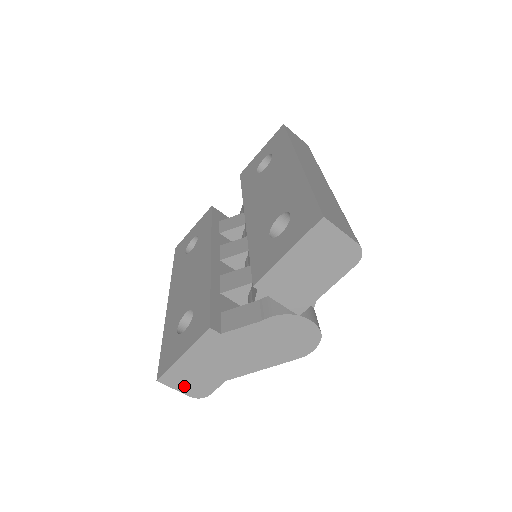
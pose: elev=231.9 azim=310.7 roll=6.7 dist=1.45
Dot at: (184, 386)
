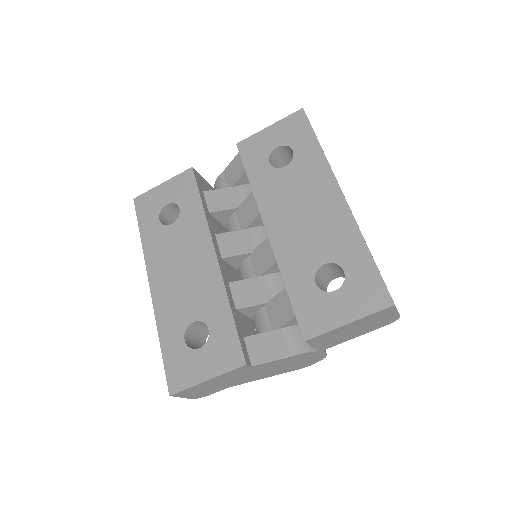
Dot at: (191, 395)
